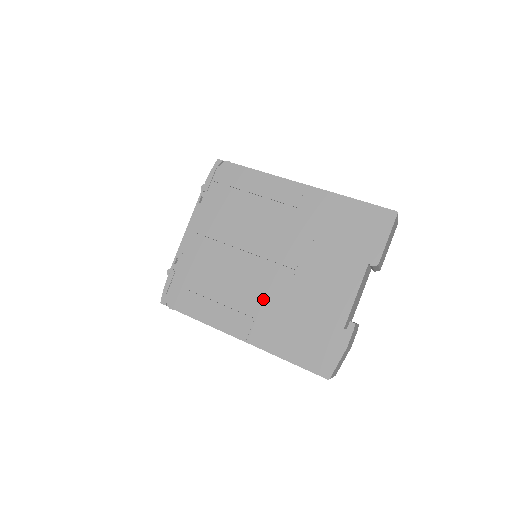
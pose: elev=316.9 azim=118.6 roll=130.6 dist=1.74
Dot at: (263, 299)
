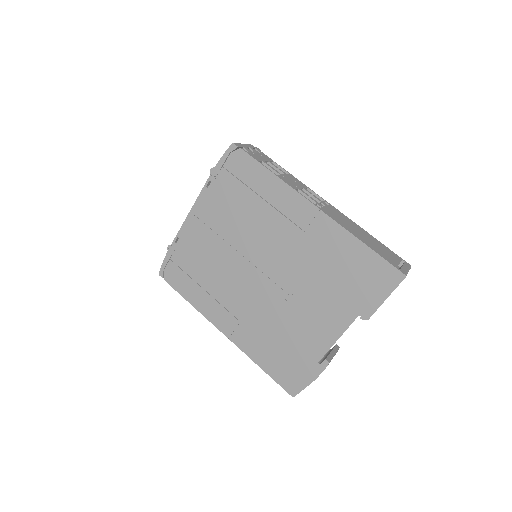
Dot at: (251, 308)
